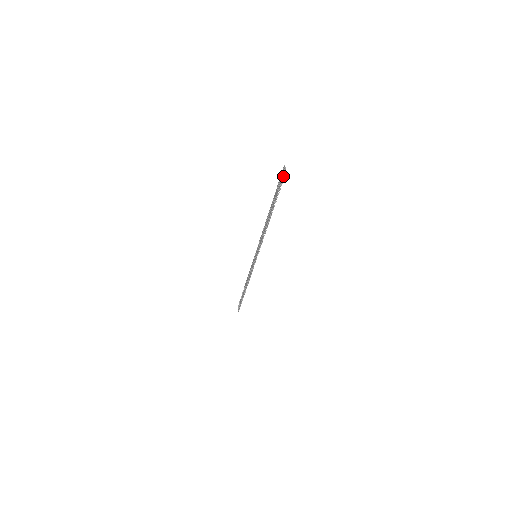
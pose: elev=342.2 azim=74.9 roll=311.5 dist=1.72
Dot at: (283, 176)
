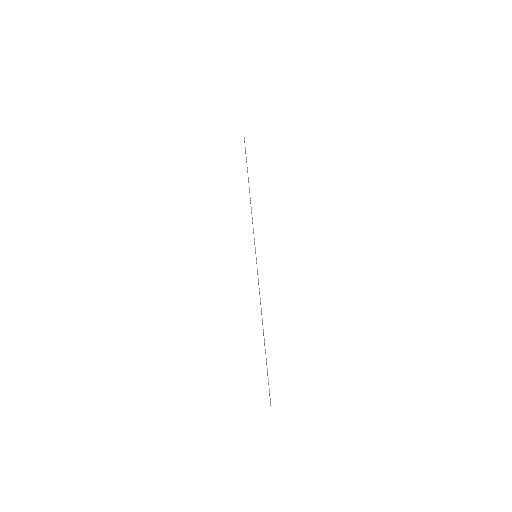
Dot at: occluded
